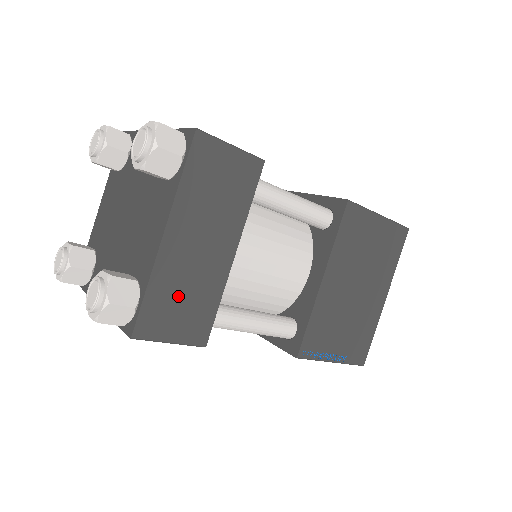
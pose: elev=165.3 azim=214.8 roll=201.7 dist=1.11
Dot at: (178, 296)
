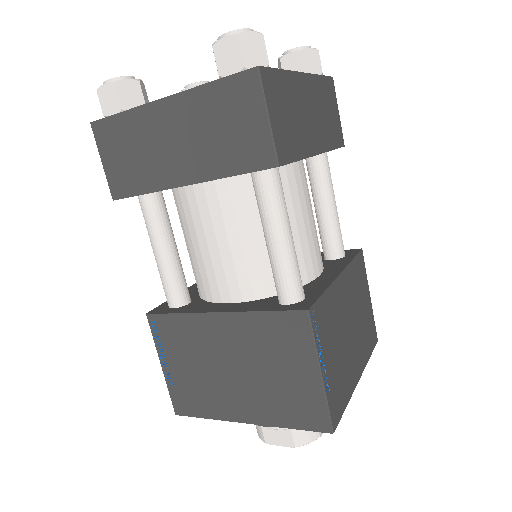
Dot at: (289, 107)
